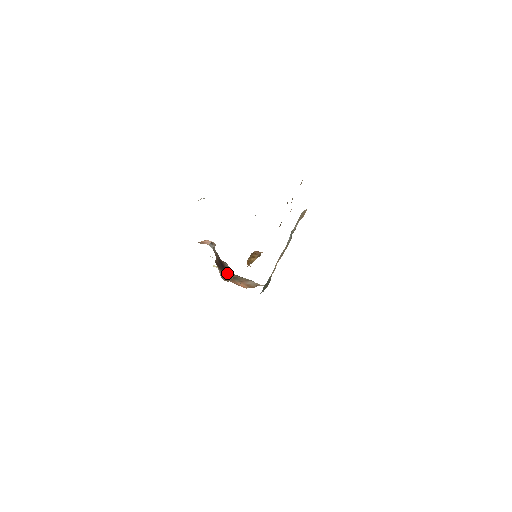
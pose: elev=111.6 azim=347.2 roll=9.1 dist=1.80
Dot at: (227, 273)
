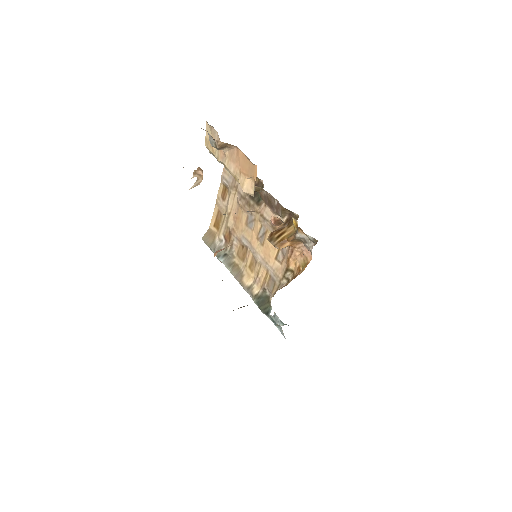
Dot at: occluded
